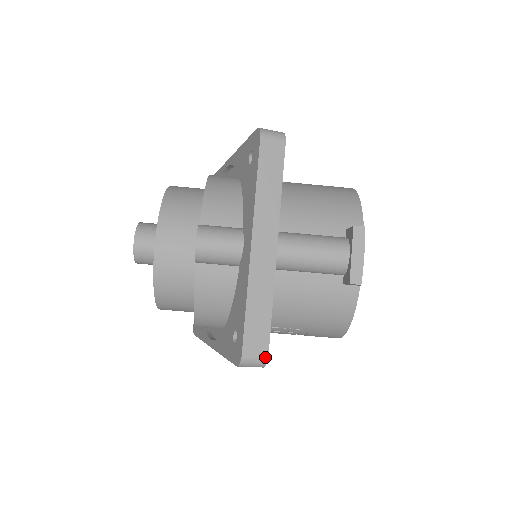
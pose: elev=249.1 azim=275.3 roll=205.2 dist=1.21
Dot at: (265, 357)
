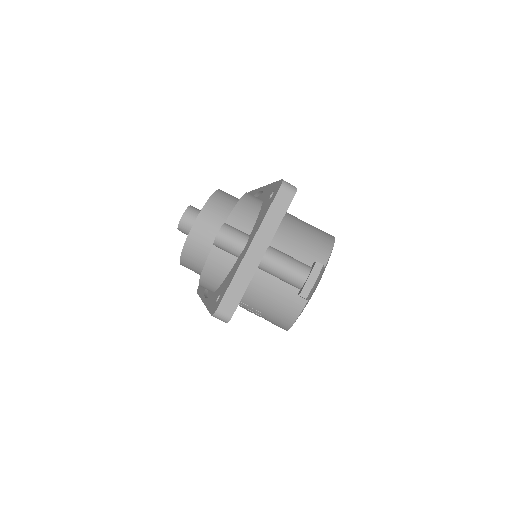
Dot at: (230, 317)
